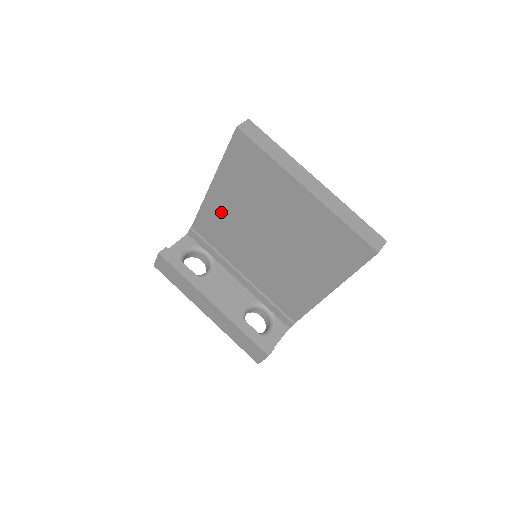
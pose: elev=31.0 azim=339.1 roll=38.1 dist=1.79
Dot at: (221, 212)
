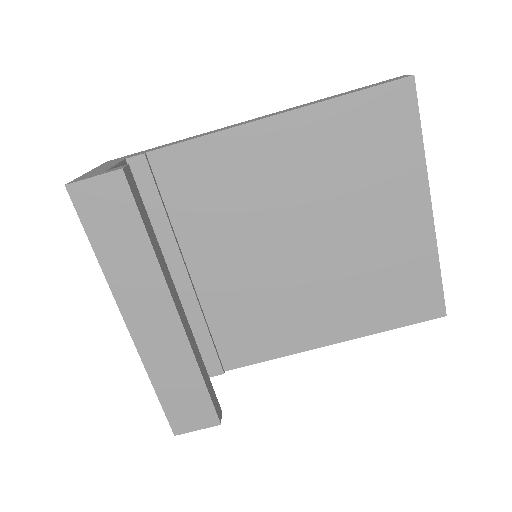
Dot at: (251, 164)
